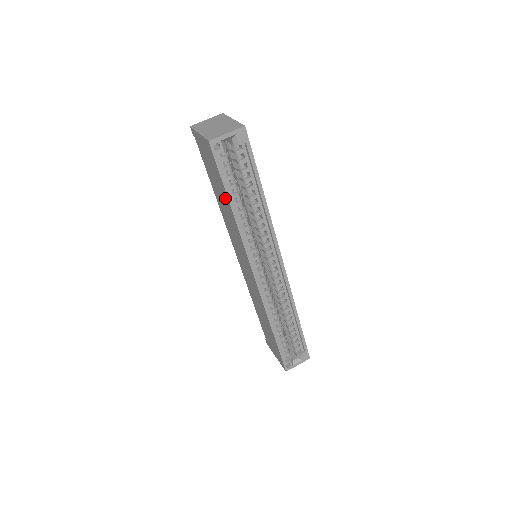
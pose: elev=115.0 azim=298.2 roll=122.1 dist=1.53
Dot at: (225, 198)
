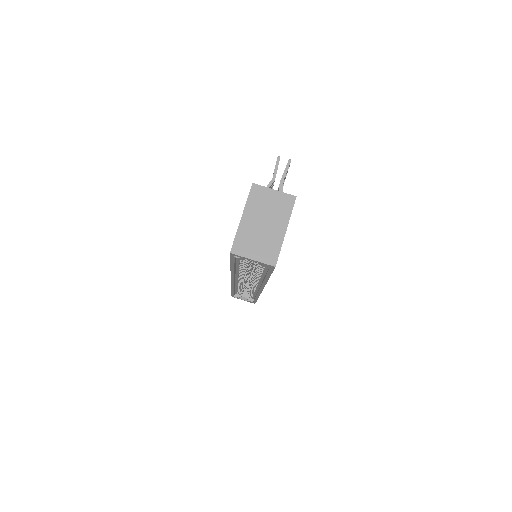
Dot at: occluded
